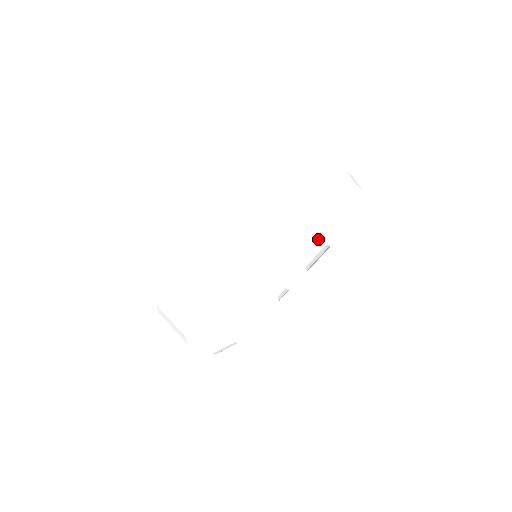
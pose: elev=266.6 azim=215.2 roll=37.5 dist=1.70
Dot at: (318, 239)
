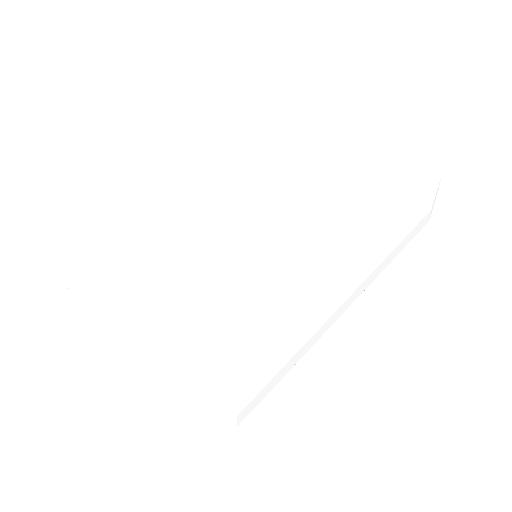
Dot at: (384, 261)
